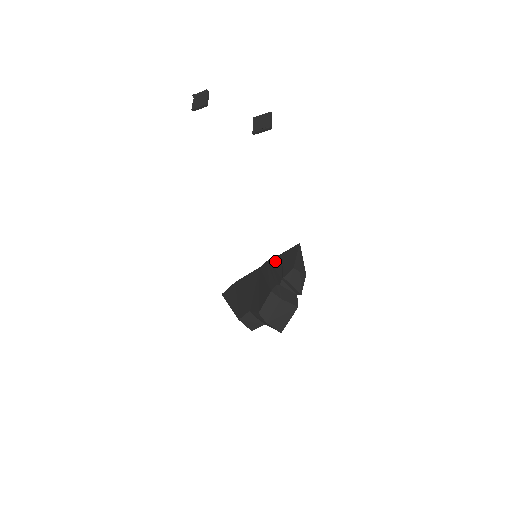
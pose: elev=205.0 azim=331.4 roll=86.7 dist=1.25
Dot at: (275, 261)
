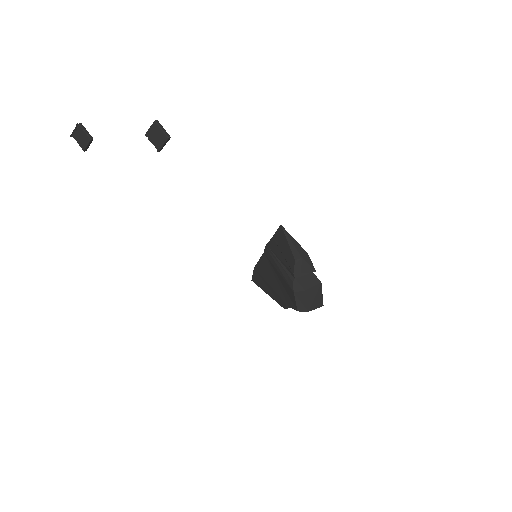
Dot at: (273, 248)
